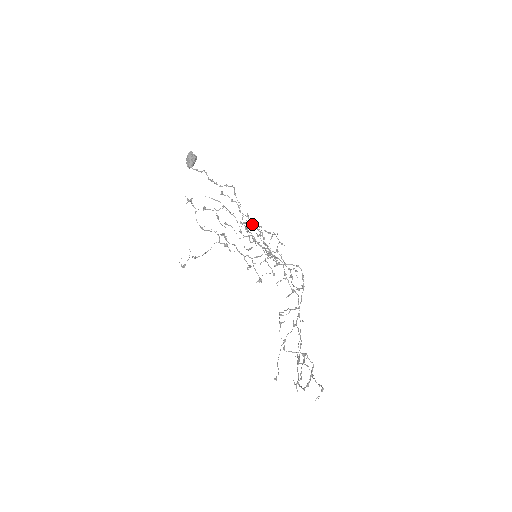
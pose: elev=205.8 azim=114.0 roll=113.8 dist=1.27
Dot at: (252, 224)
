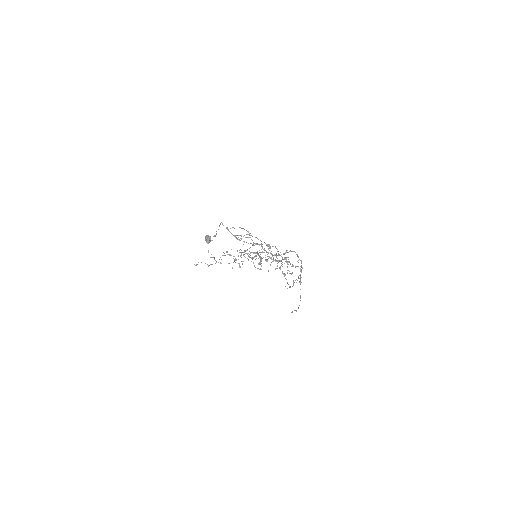
Dot at: (267, 261)
